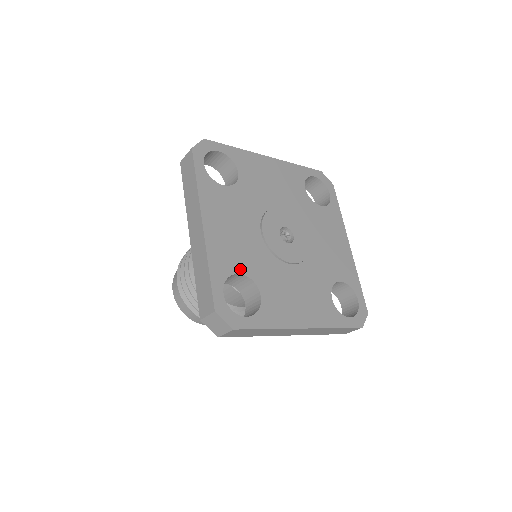
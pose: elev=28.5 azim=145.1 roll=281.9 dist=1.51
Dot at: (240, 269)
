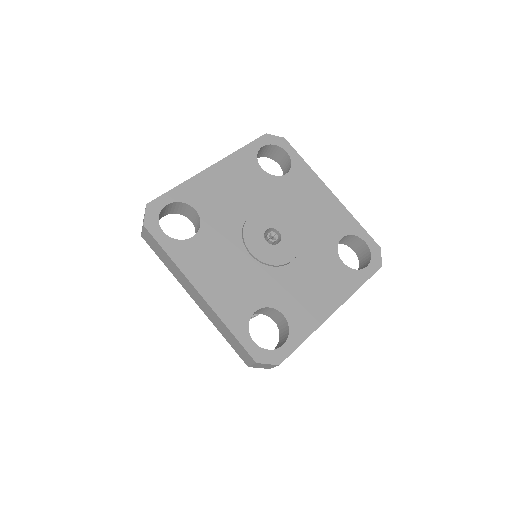
Dot at: (253, 306)
